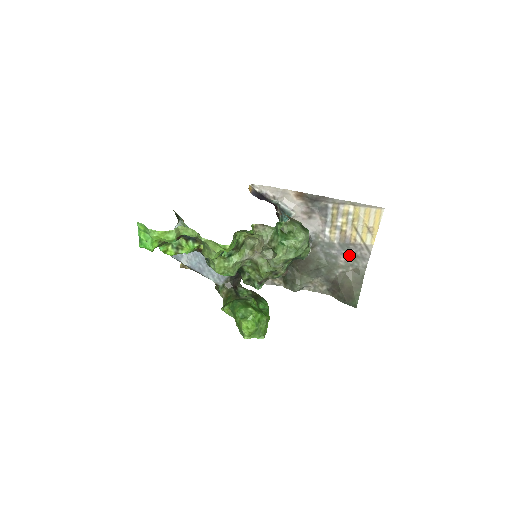
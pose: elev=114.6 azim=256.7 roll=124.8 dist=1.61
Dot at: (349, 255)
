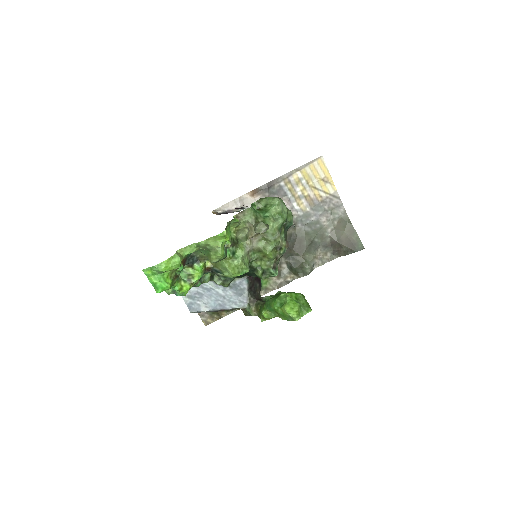
Dot at: (326, 212)
